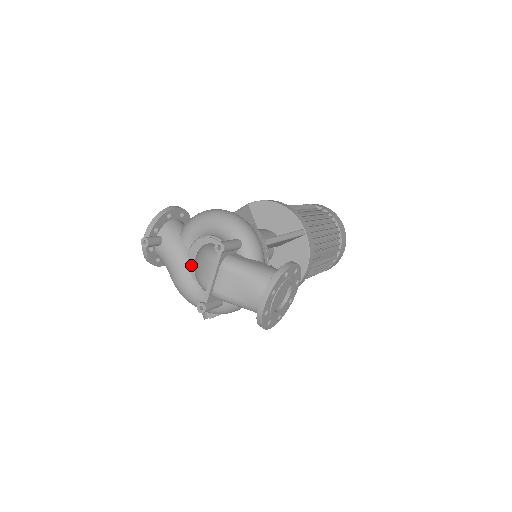
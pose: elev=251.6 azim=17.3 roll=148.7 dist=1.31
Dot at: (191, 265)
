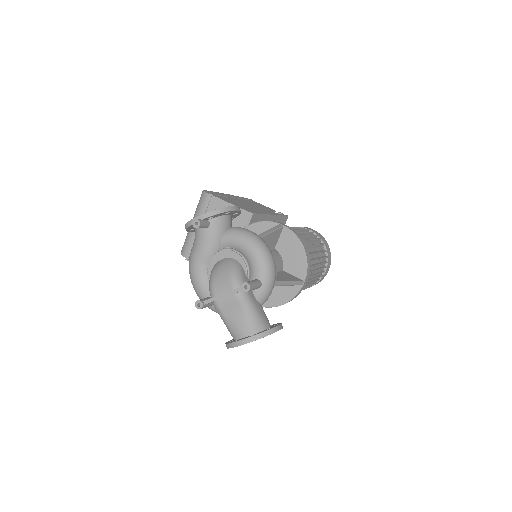
Dot at: (214, 260)
